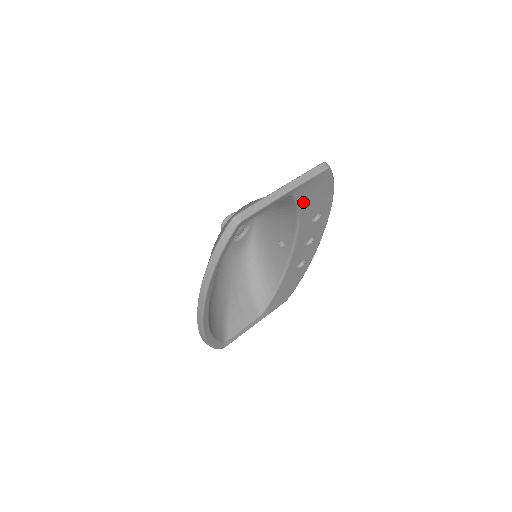
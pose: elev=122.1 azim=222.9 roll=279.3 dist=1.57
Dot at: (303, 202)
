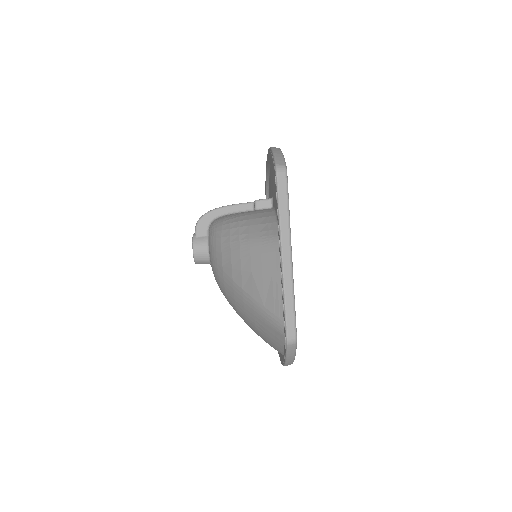
Dot at: occluded
